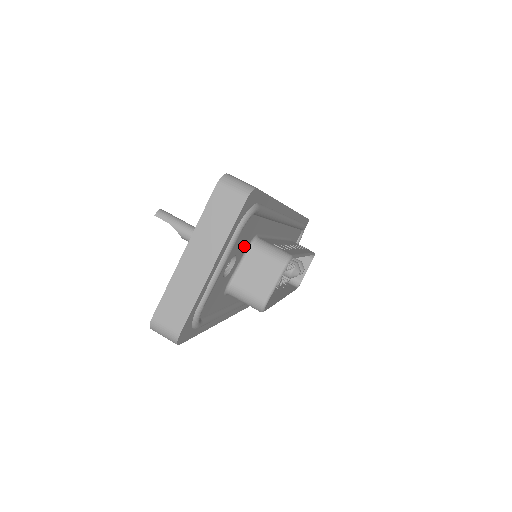
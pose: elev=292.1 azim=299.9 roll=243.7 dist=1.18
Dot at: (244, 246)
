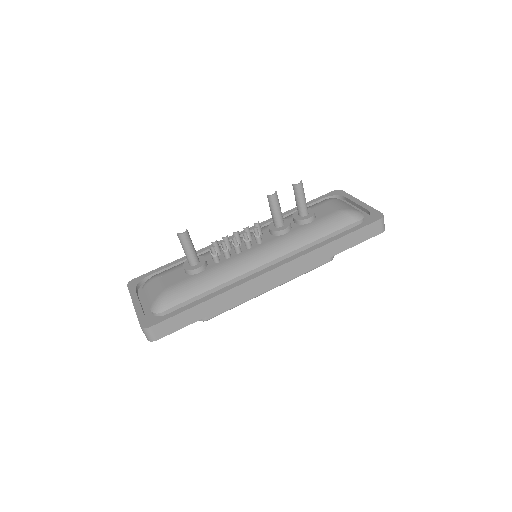
Dot at: occluded
